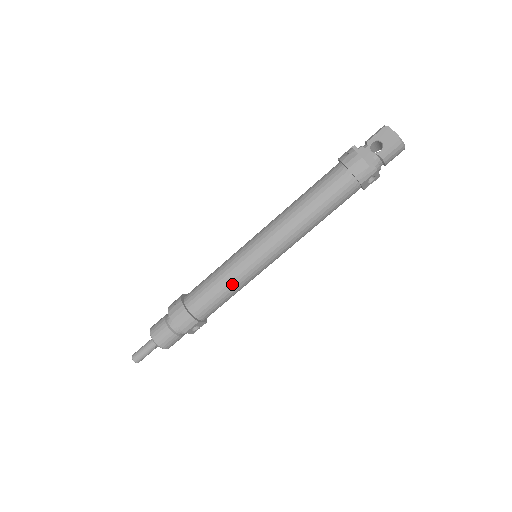
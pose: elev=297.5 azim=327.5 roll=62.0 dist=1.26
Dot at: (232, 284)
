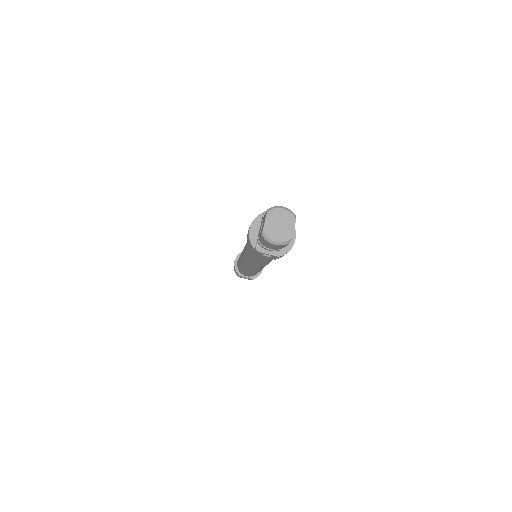
Dot at: occluded
